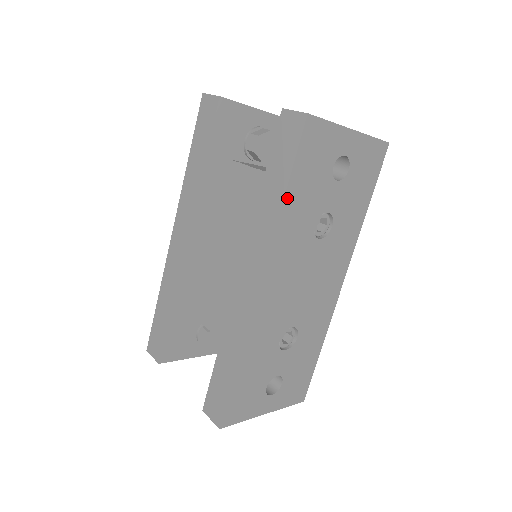
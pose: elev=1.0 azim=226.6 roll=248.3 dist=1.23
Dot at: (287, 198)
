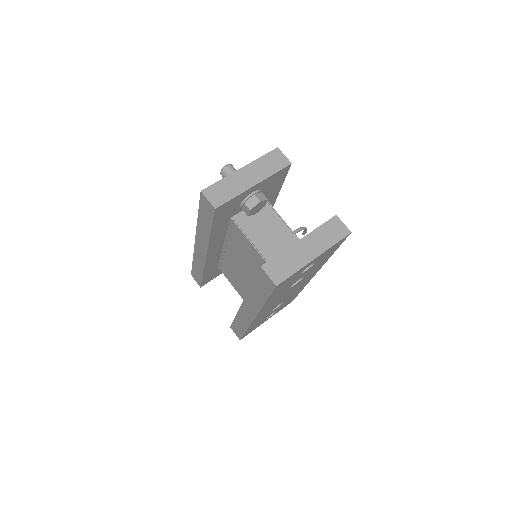
Dot at: occluded
